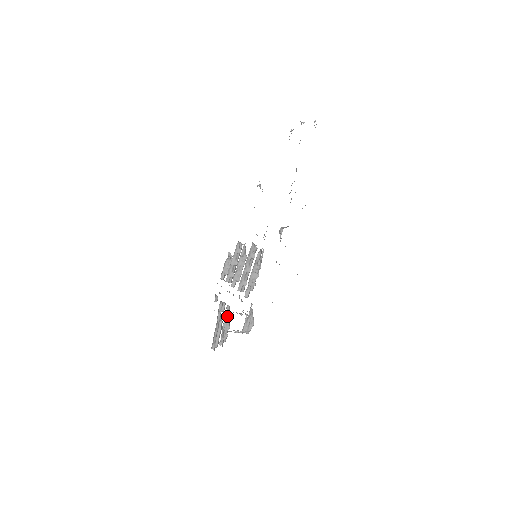
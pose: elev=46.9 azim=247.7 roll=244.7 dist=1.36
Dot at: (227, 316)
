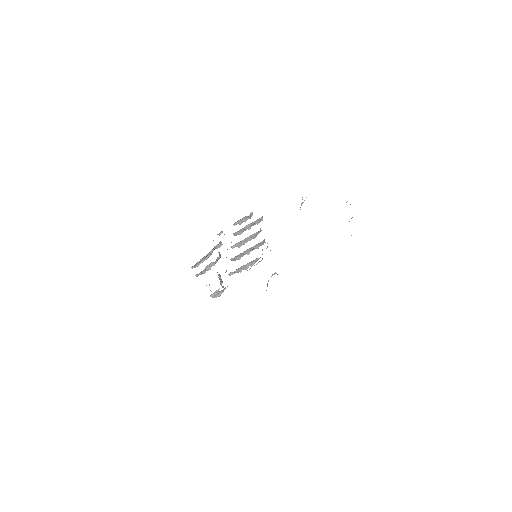
Dot at: occluded
